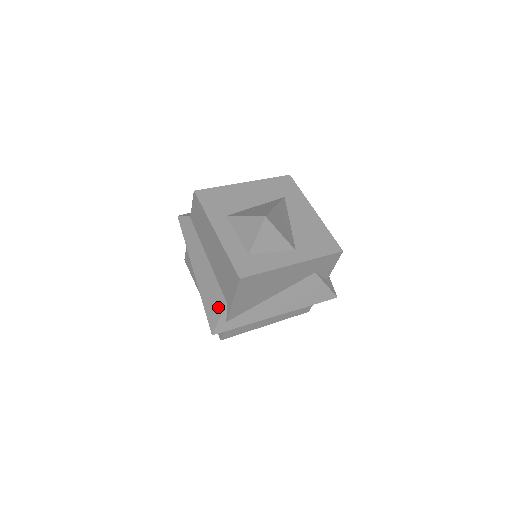
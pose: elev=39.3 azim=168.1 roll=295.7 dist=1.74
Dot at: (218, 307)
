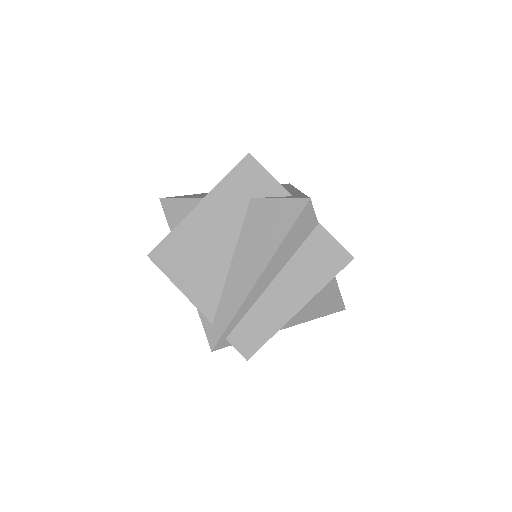
Dot at: occluded
